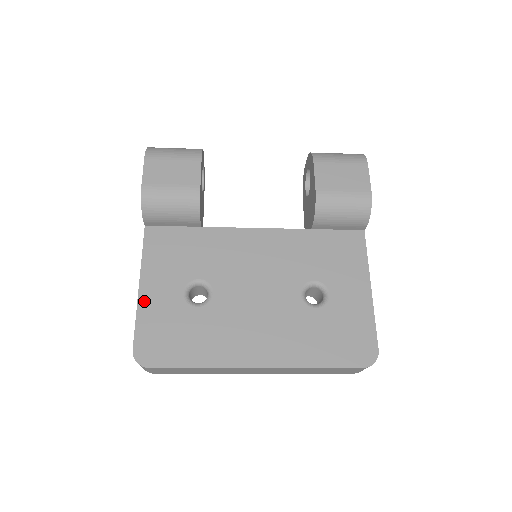
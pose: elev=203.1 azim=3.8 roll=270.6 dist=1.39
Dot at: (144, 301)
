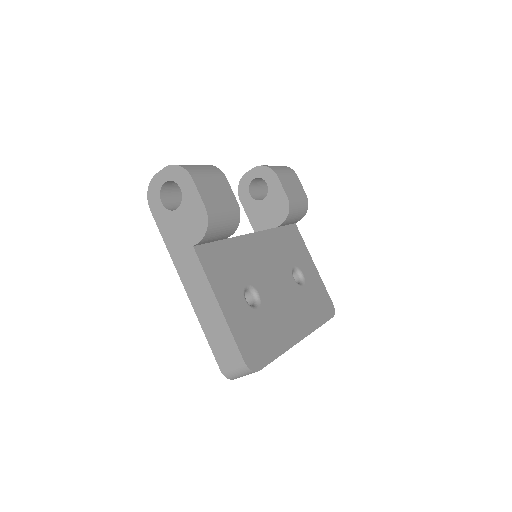
Dot at: (229, 317)
